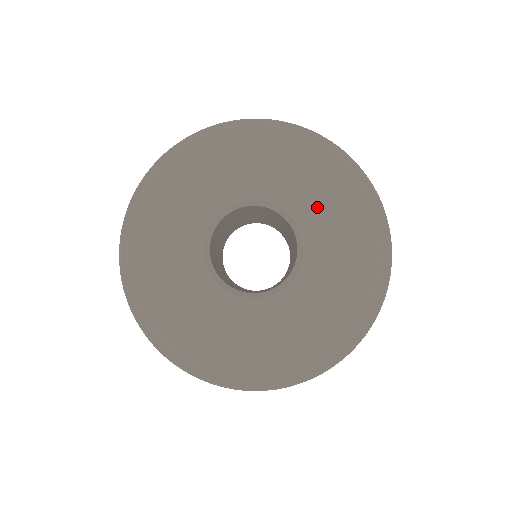
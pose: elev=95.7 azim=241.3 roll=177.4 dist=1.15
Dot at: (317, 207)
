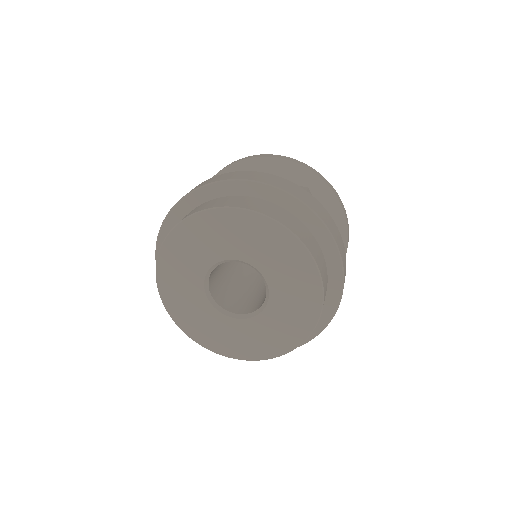
Dot at: (282, 273)
